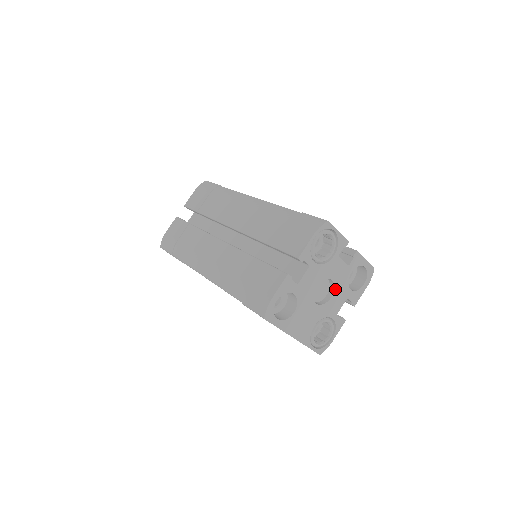
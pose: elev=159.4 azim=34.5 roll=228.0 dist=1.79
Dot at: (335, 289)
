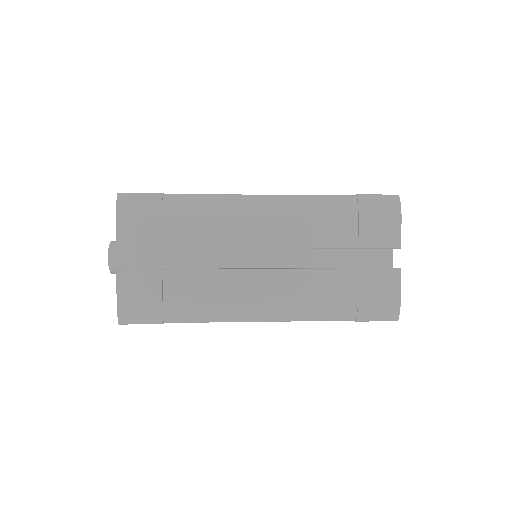
Dot at: occluded
